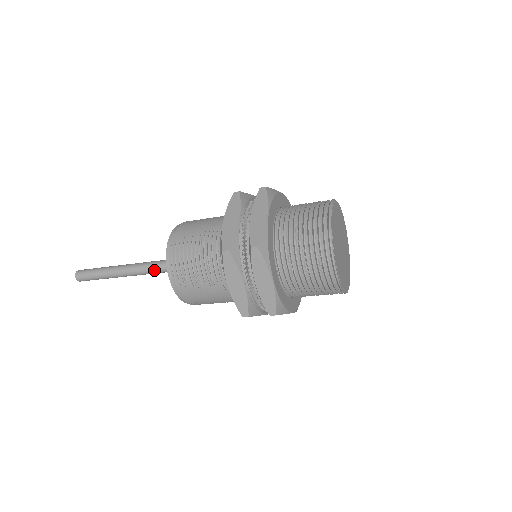
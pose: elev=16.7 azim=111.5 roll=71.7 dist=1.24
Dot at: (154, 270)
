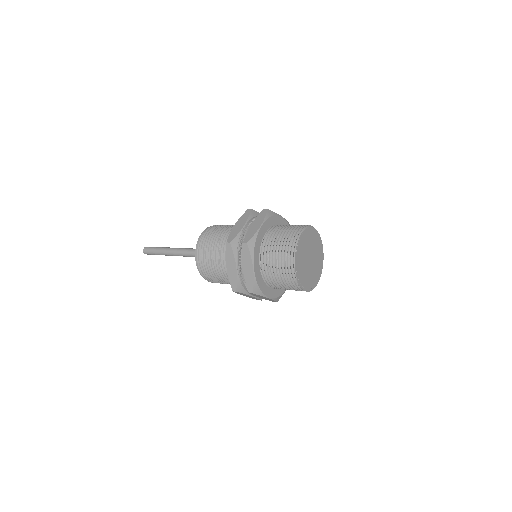
Dot at: (191, 254)
